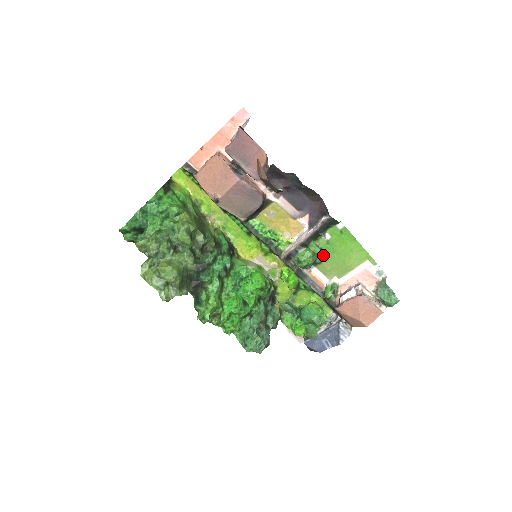
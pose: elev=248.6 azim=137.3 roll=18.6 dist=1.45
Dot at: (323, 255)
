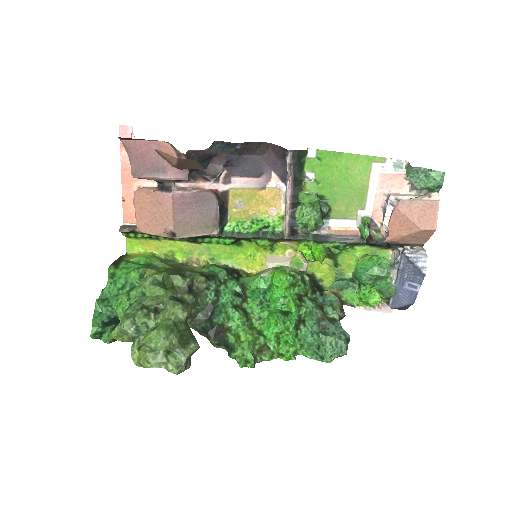
Dot at: (325, 200)
